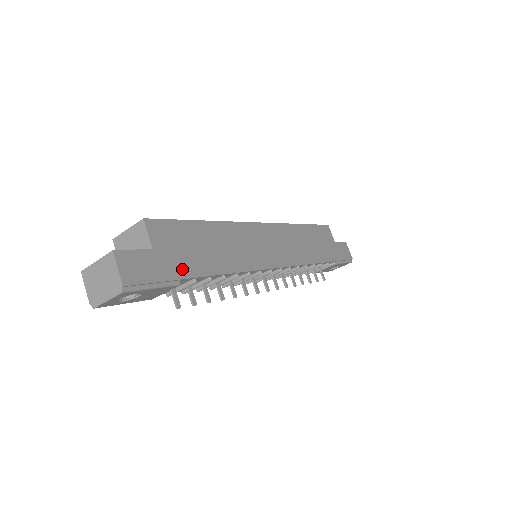
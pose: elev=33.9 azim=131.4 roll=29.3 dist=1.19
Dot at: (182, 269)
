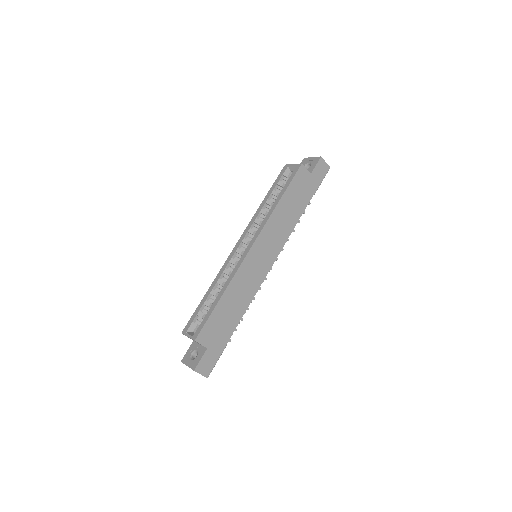
Dot at: (224, 339)
